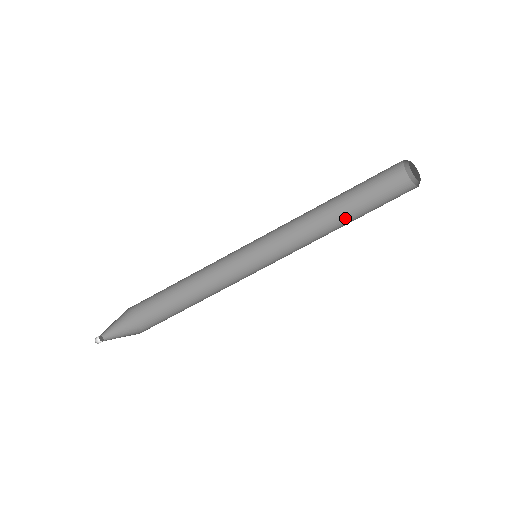
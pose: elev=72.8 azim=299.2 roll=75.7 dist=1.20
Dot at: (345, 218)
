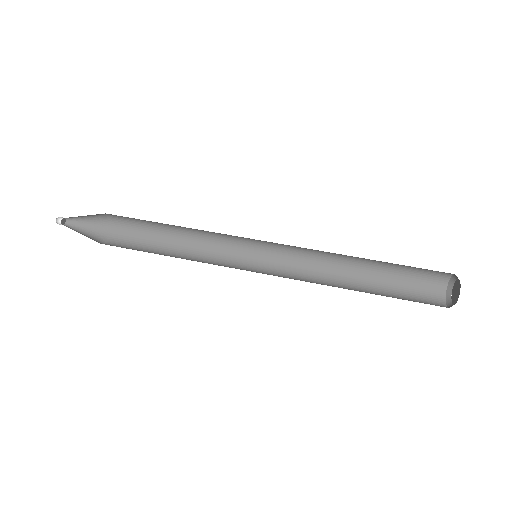
Dot at: occluded
